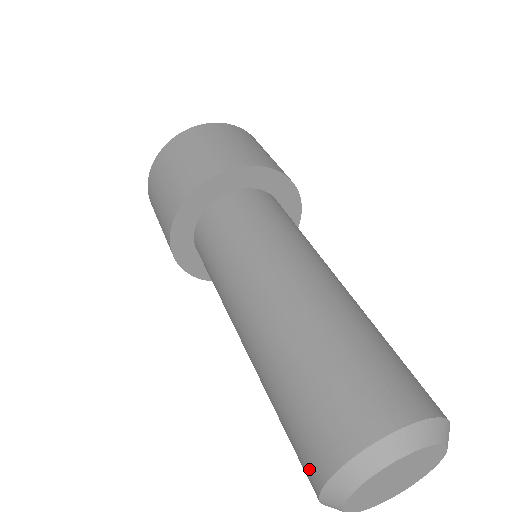
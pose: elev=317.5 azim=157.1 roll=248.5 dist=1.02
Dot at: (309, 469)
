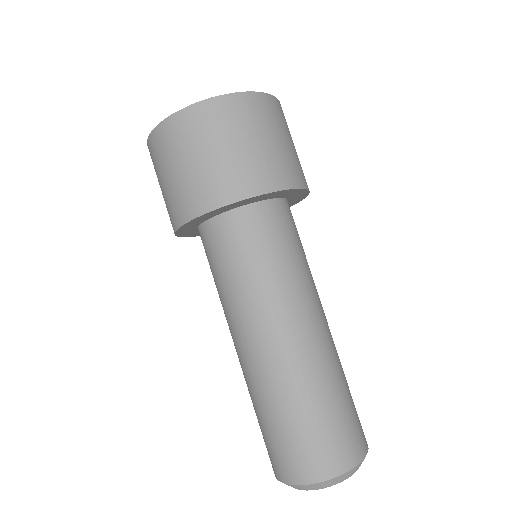
Dot at: (271, 463)
